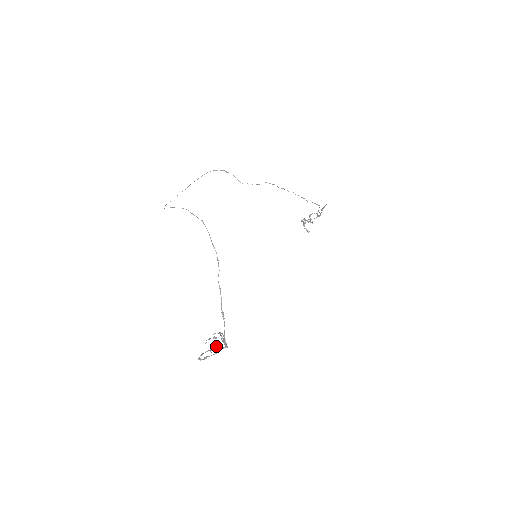
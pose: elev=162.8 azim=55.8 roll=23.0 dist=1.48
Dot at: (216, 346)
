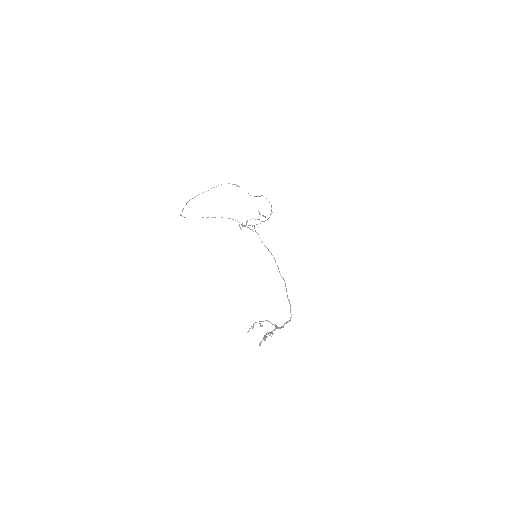
Dot at: (267, 332)
